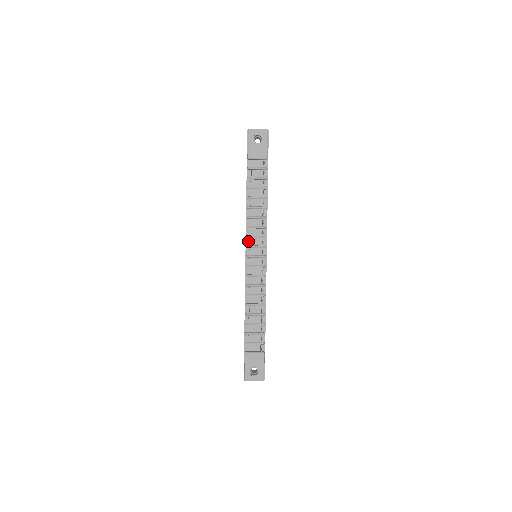
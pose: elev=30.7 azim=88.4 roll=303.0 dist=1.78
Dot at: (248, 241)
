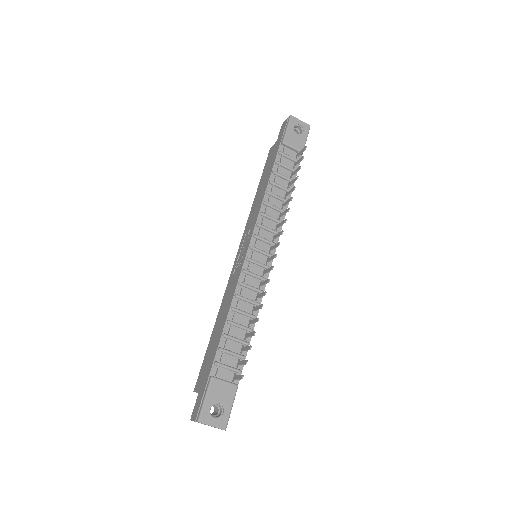
Dot at: (257, 230)
